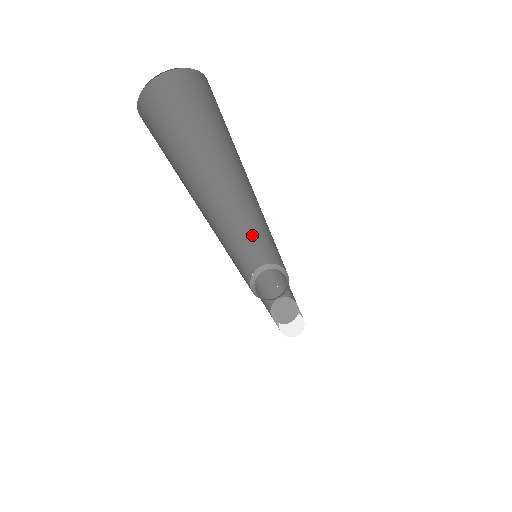
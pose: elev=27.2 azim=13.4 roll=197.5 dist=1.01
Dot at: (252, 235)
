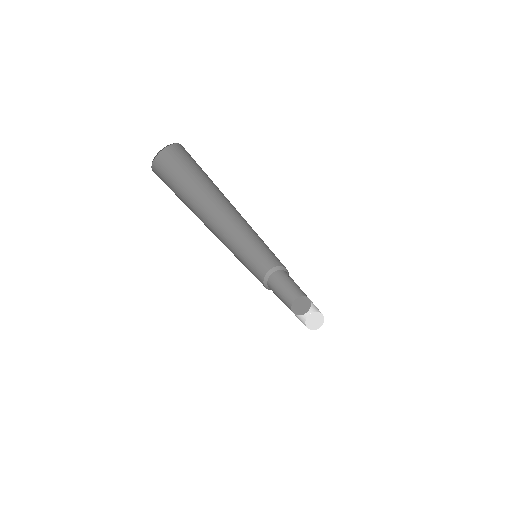
Dot at: (260, 242)
